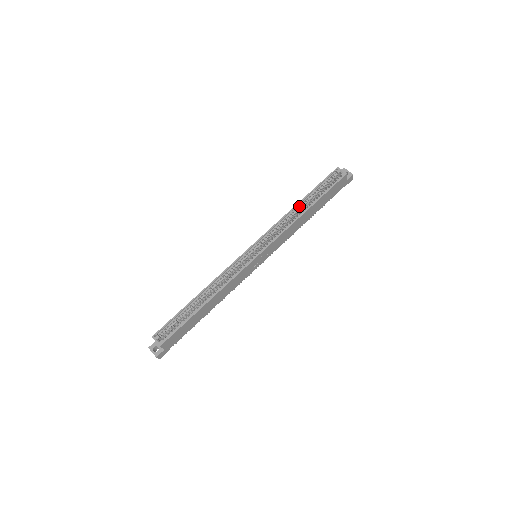
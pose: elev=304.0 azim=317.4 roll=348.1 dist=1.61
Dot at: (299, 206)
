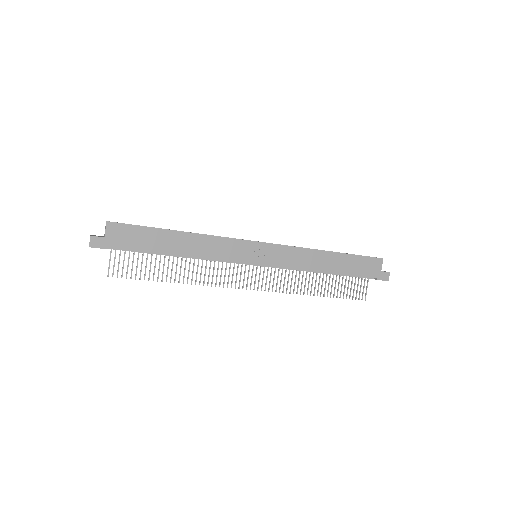
Dot at: occluded
